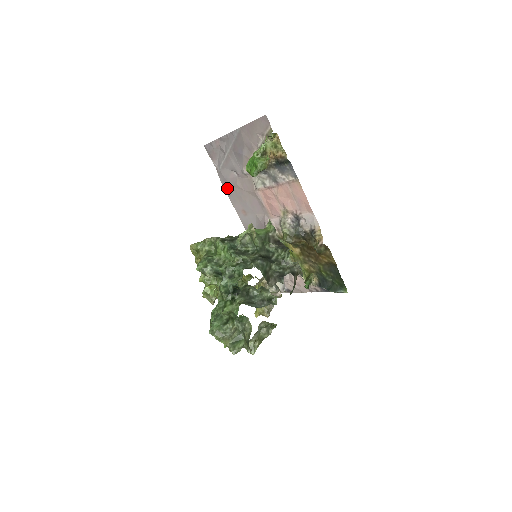
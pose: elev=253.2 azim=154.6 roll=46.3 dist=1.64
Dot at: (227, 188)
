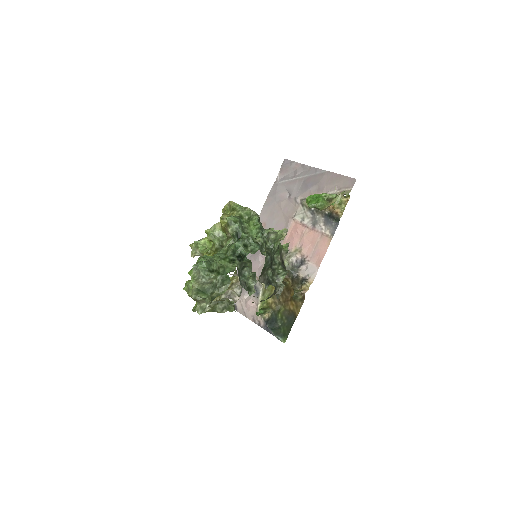
Dot at: (270, 199)
